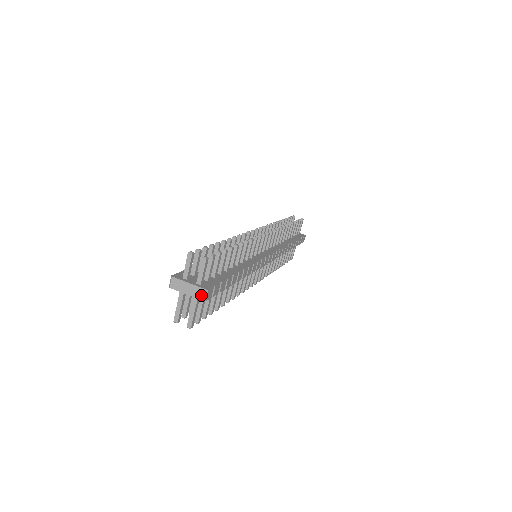
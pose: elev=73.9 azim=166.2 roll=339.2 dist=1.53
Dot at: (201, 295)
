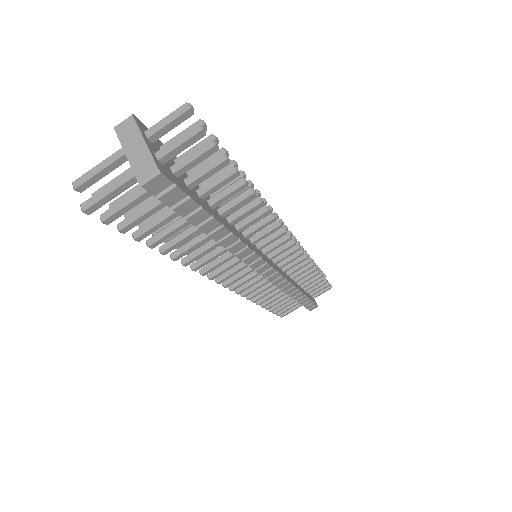
Dot at: (143, 171)
